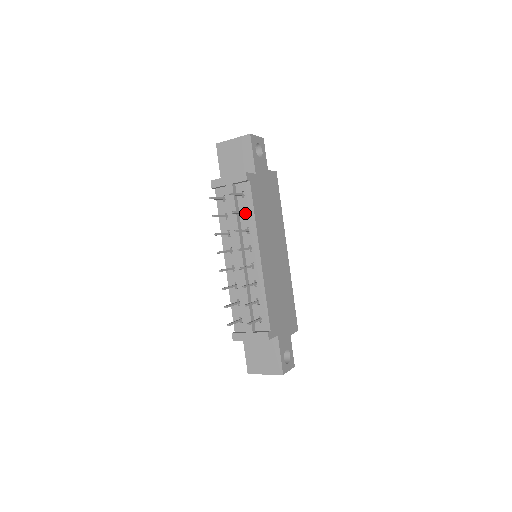
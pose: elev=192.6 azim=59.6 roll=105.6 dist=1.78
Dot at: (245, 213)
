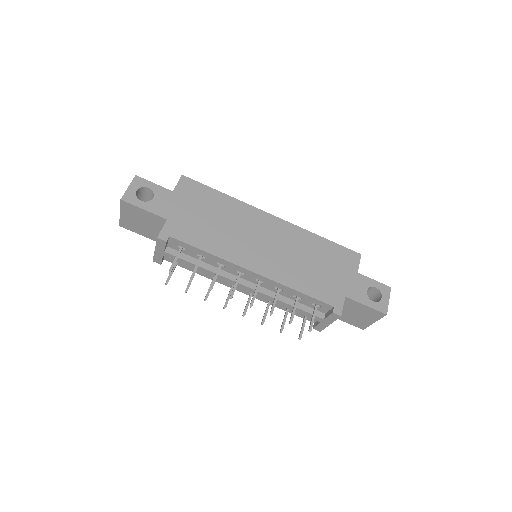
Dot at: (201, 258)
